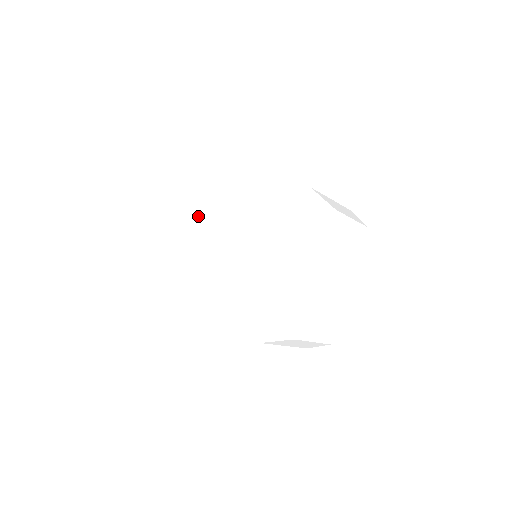
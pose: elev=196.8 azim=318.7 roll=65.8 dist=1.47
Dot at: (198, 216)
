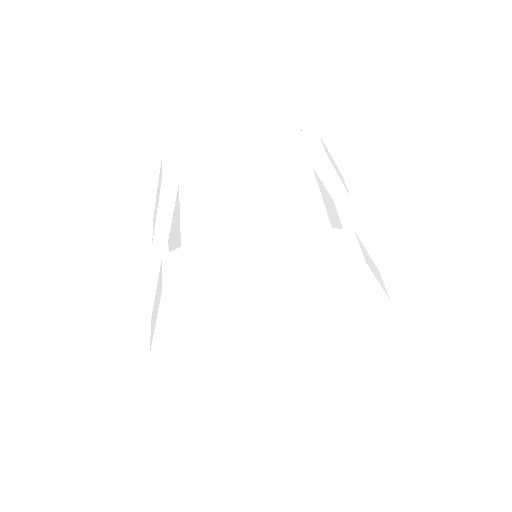
Dot at: (176, 216)
